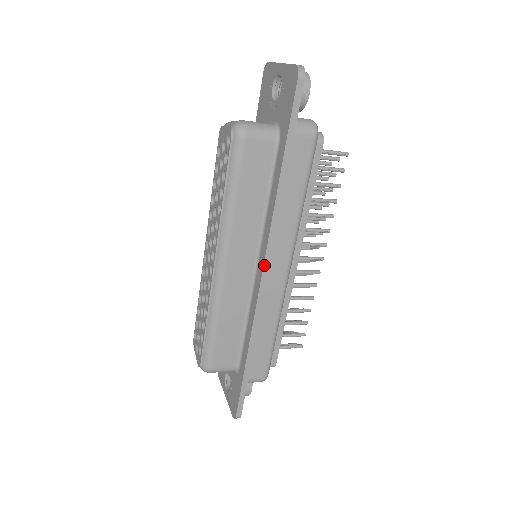
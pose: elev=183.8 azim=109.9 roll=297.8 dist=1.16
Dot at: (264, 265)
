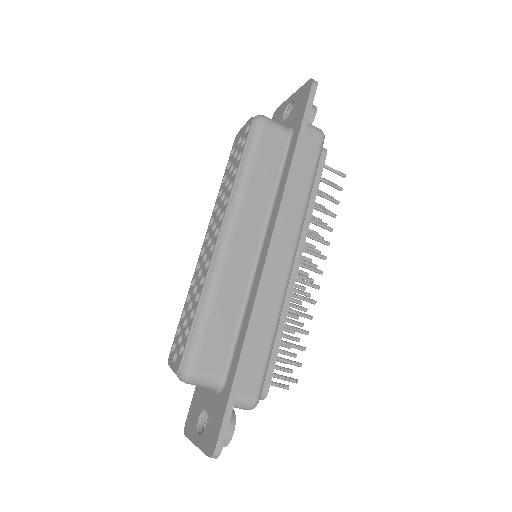
Dot at: (272, 238)
